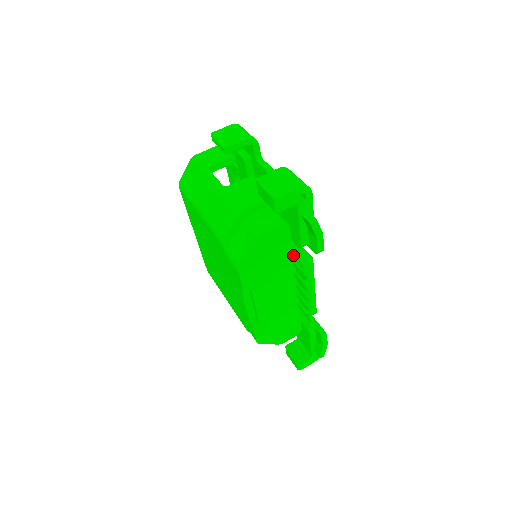
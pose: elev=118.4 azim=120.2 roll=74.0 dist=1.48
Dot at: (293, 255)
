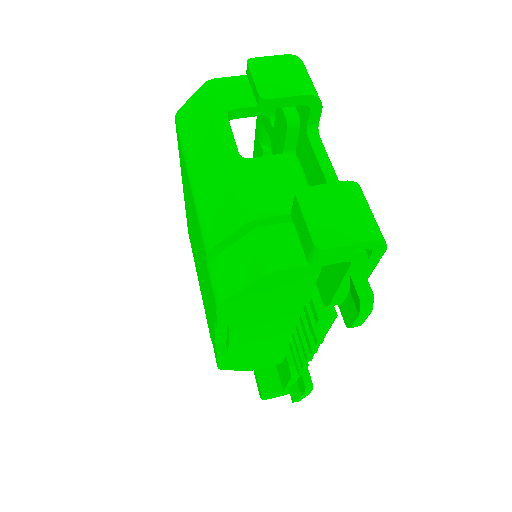
Dot at: (309, 298)
